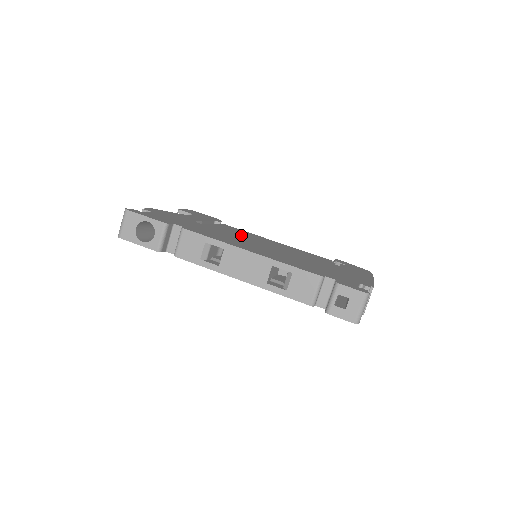
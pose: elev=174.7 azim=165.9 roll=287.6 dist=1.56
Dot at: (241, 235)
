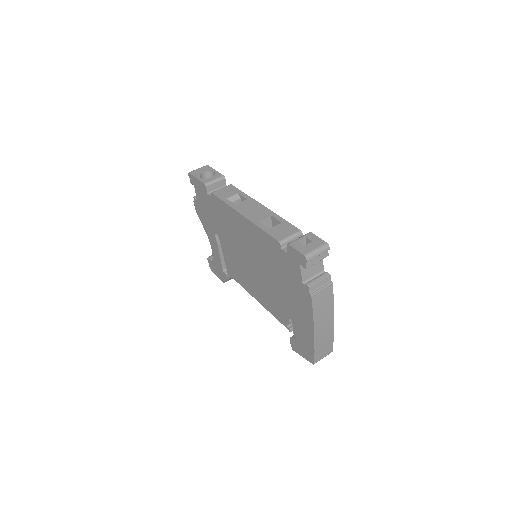
Dot at: occluded
